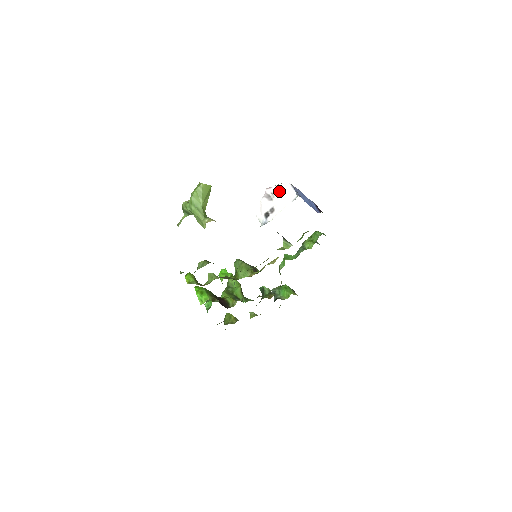
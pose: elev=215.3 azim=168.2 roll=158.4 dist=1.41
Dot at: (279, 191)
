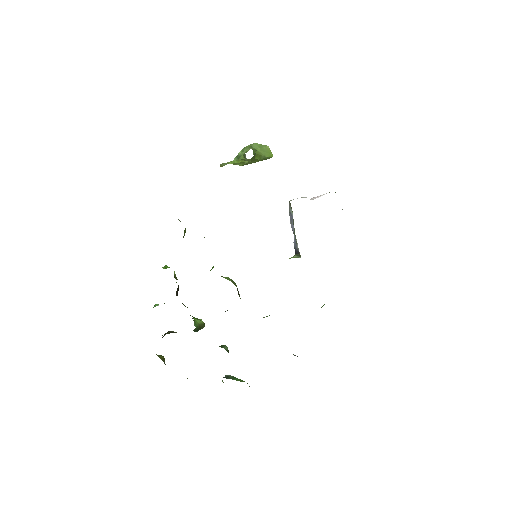
Dot at: (324, 194)
